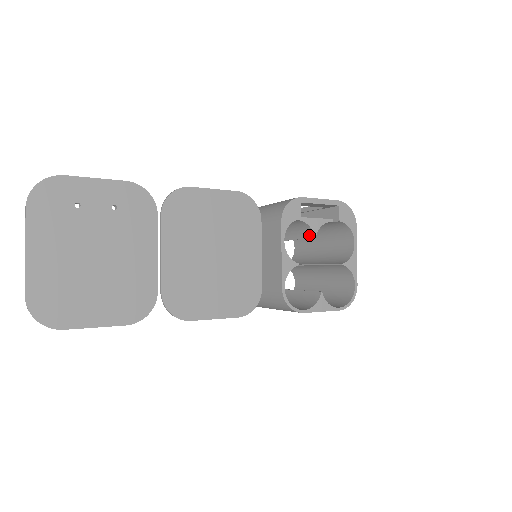
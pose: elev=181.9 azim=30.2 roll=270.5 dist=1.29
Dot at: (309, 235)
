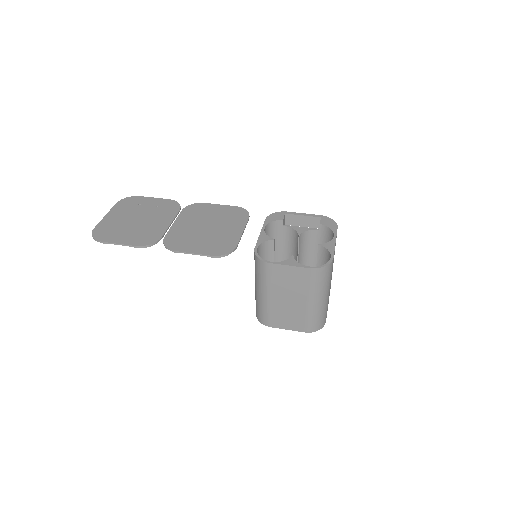
Dot at: (298, 239)
